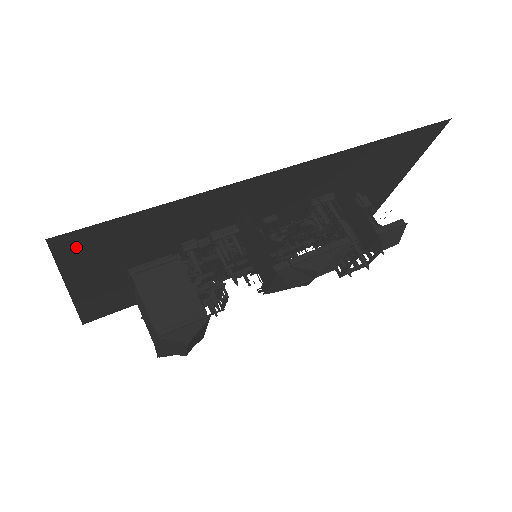
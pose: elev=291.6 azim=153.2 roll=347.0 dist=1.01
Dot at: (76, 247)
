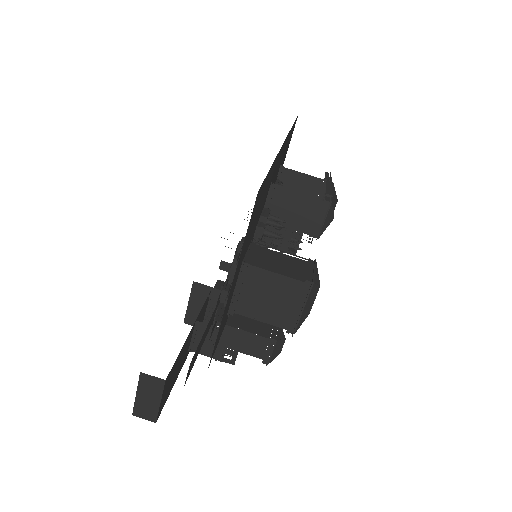
Dot at: (253, 212)
